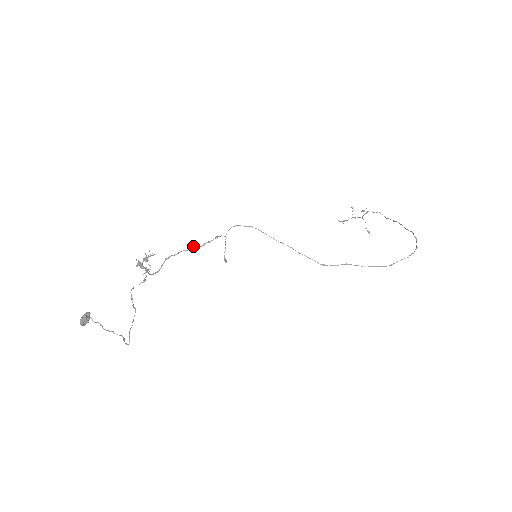
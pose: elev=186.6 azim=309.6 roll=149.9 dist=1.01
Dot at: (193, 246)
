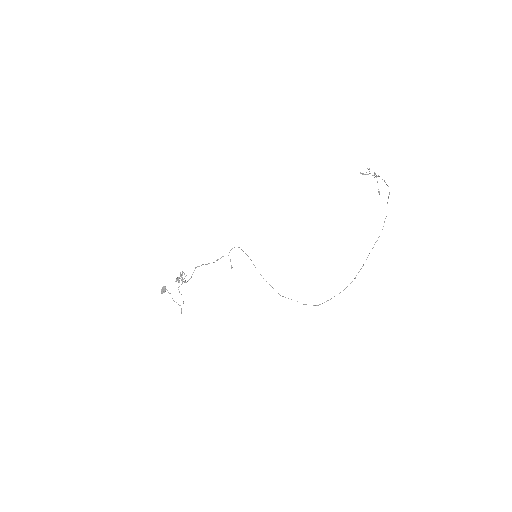
Dot at: (209, 263)
